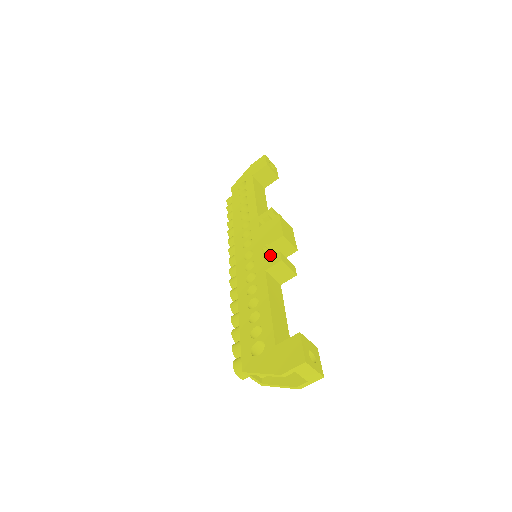
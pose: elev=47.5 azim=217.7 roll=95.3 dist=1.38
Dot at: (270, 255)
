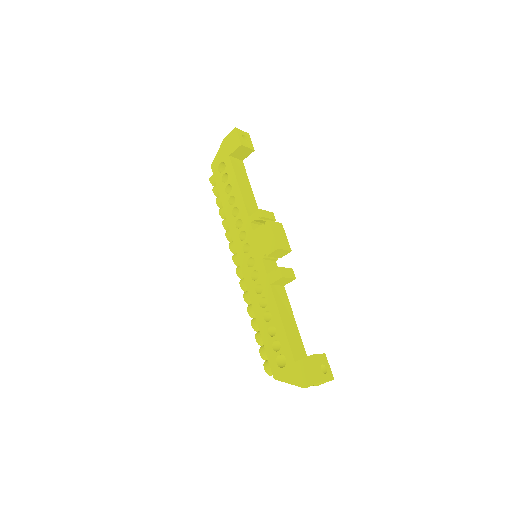
Dot at: (269, 259)
